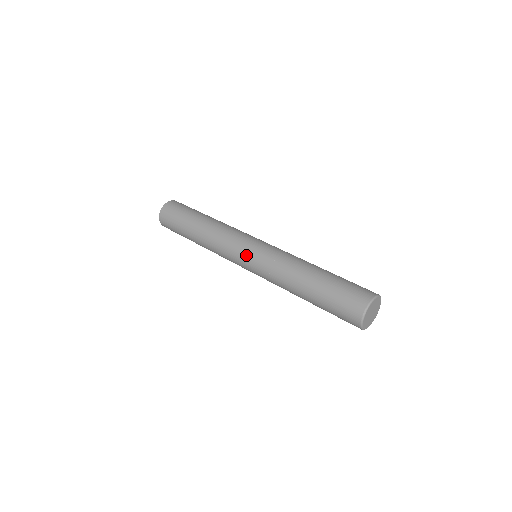
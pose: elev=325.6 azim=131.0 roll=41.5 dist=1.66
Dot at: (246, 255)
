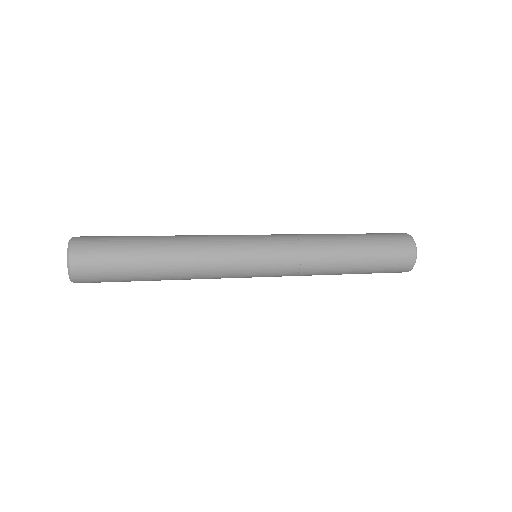
Dot at: occluded
